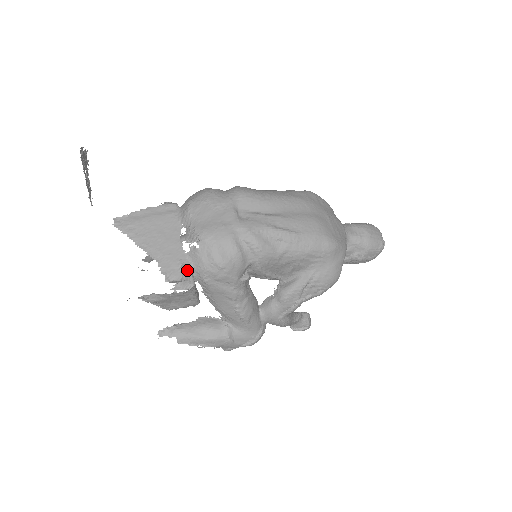
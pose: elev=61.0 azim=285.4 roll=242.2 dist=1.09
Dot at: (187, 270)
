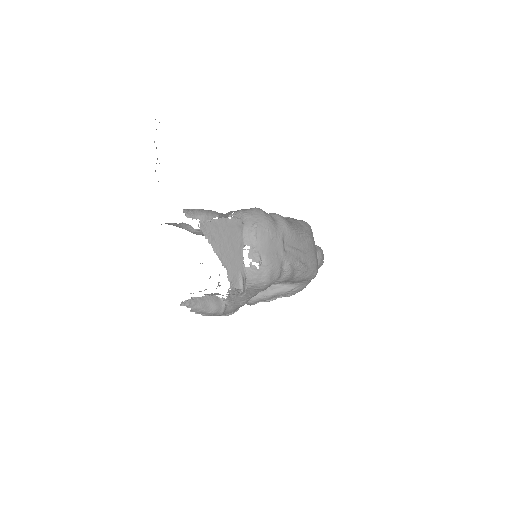
Dot at: (244, 281)
